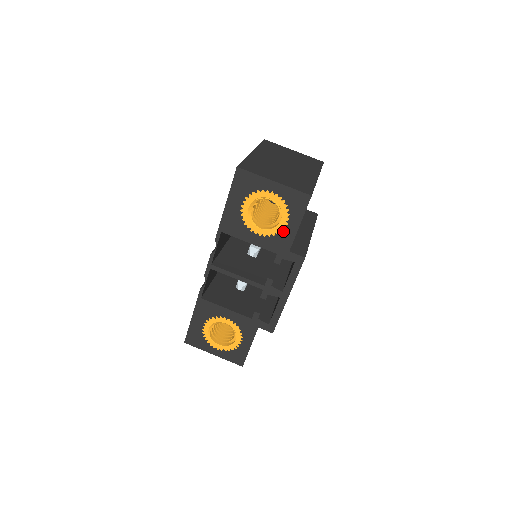
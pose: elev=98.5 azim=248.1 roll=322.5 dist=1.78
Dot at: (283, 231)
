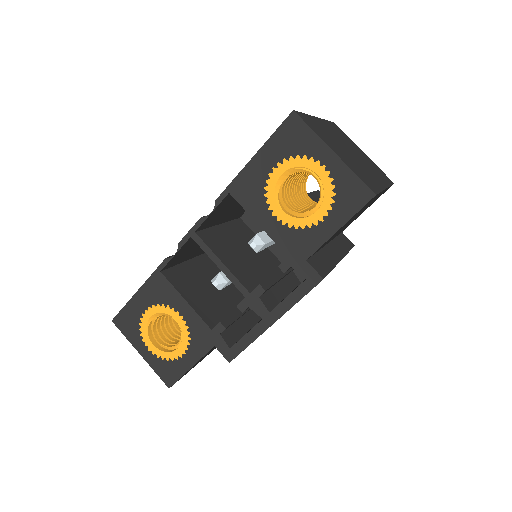
Dot at: (312, 228)
